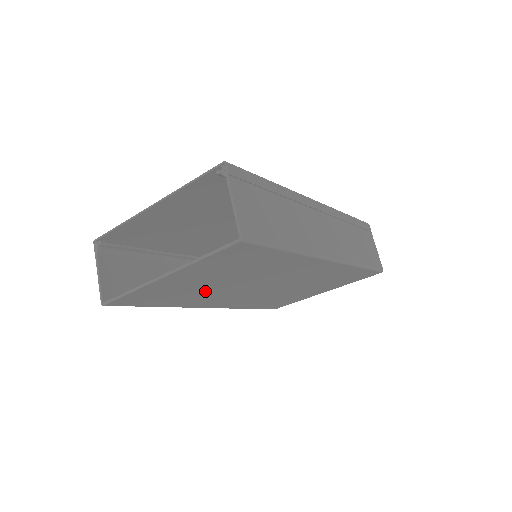
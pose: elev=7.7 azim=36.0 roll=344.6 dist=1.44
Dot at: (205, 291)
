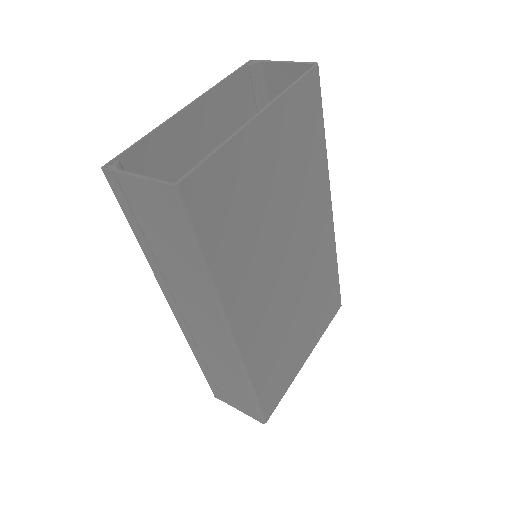
Dot at: (258, 230)
